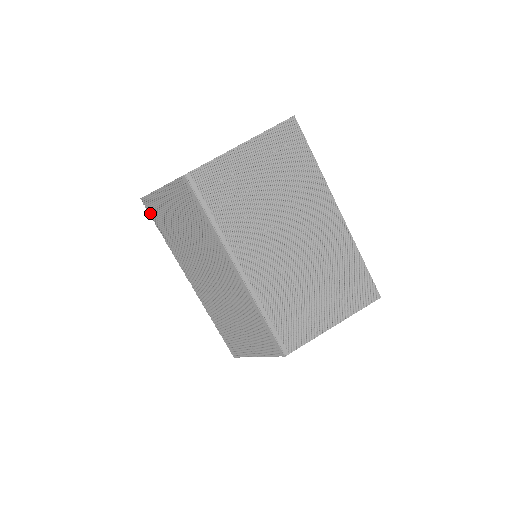
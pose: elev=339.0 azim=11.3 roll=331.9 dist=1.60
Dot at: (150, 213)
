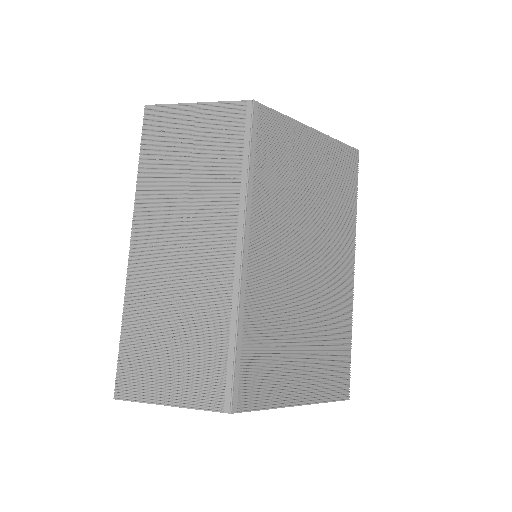
Dot at: (145, 128)
